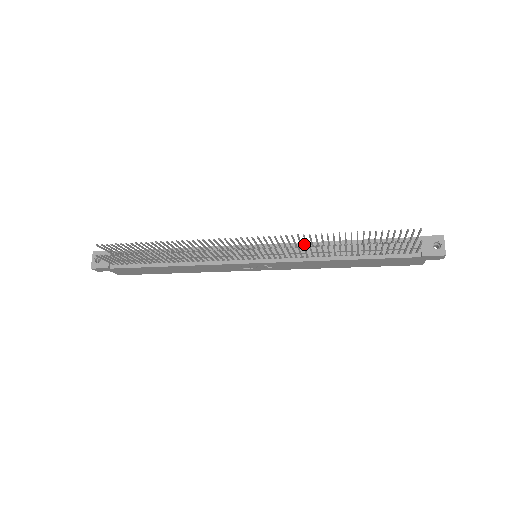
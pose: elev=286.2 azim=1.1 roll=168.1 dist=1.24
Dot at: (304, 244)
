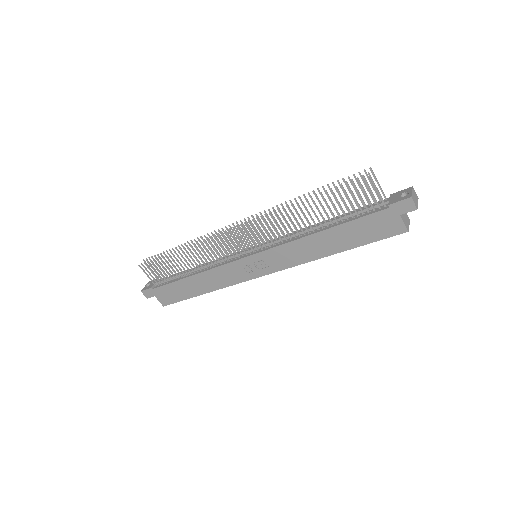
Dot at: occluded
